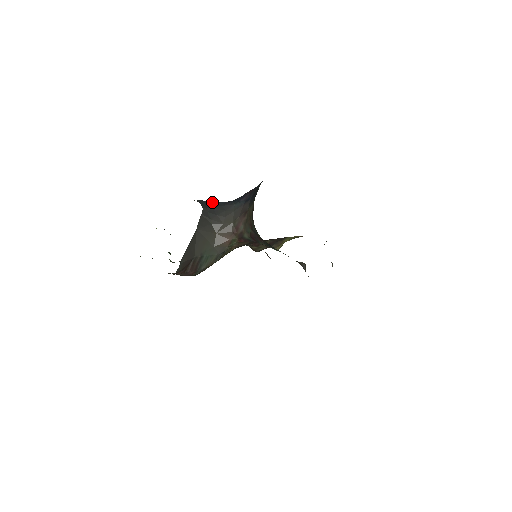
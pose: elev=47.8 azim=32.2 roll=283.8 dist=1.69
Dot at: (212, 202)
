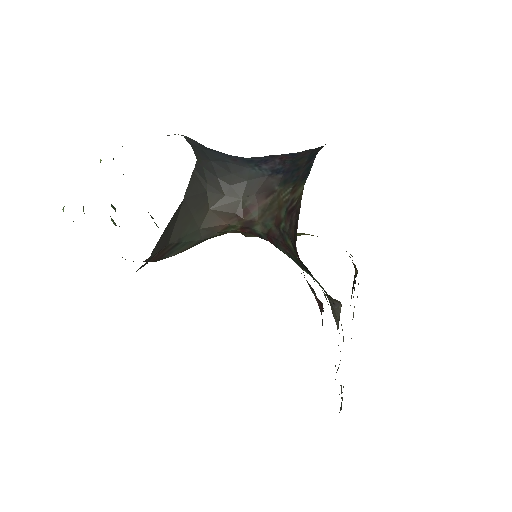
Dot at: (208, 148)
